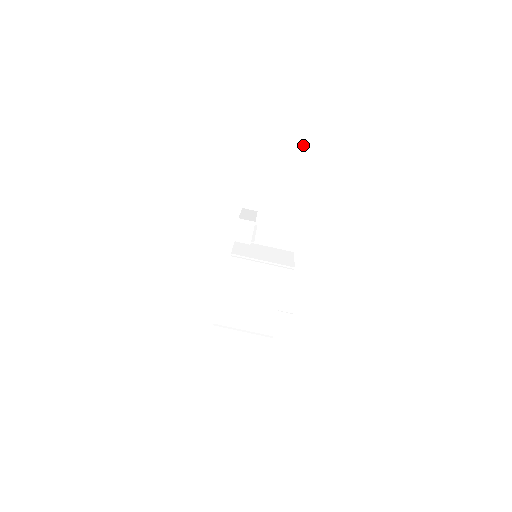
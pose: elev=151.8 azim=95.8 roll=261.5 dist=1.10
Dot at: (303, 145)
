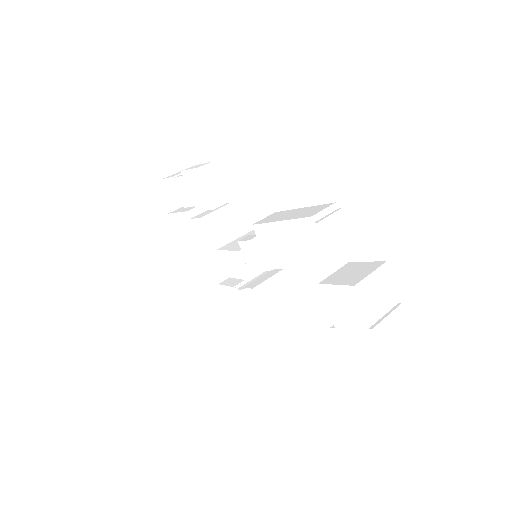
Dot at: occluded
